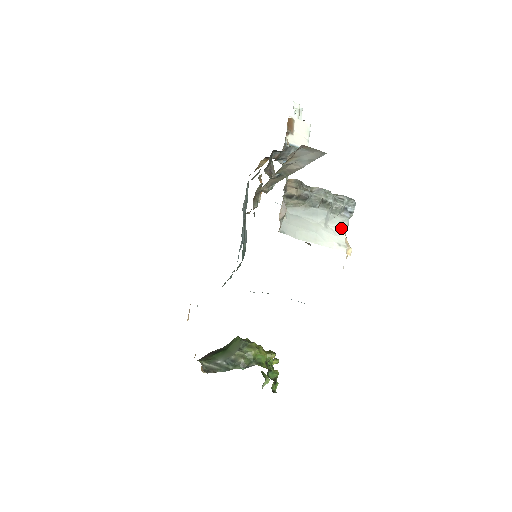
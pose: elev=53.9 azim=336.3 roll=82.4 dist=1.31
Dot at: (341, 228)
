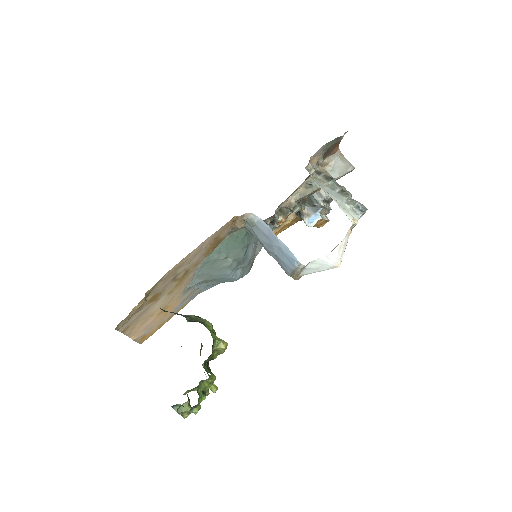
Dot at: occluded
